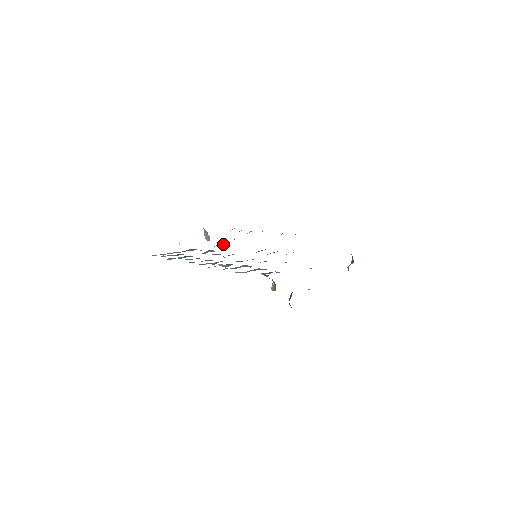
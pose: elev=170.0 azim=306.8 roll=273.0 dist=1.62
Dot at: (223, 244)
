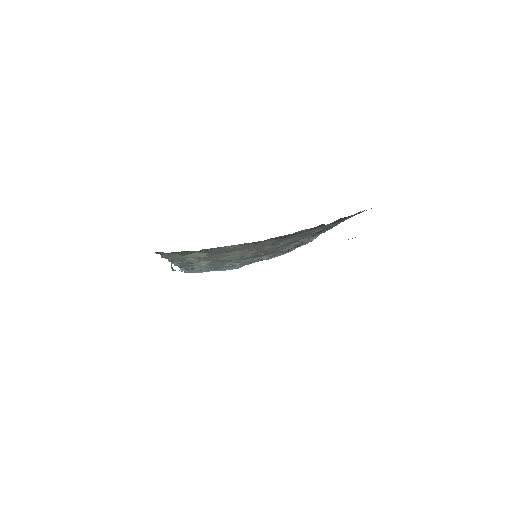
Dot at: occluded
